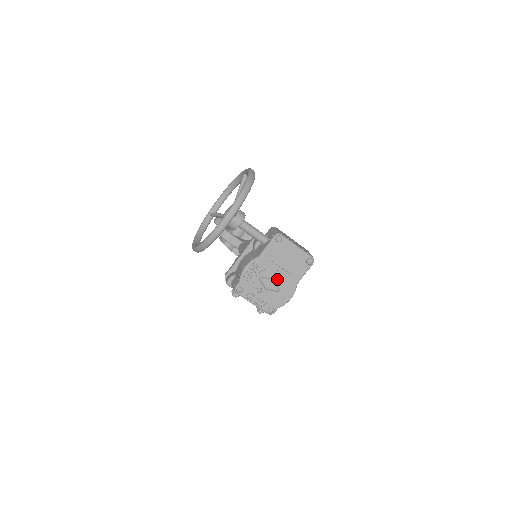
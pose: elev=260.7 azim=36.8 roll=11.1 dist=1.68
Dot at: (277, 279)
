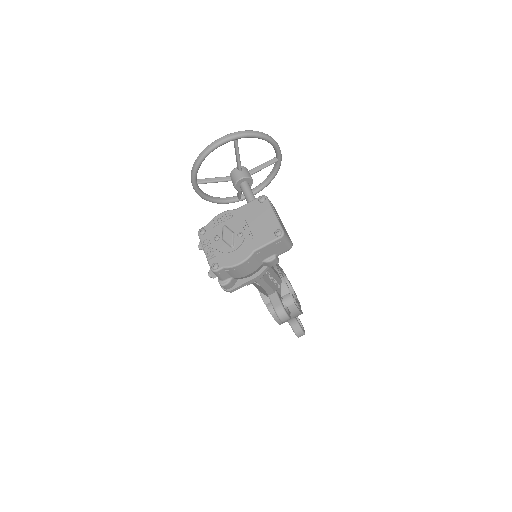
Dot at: (238, 234)
